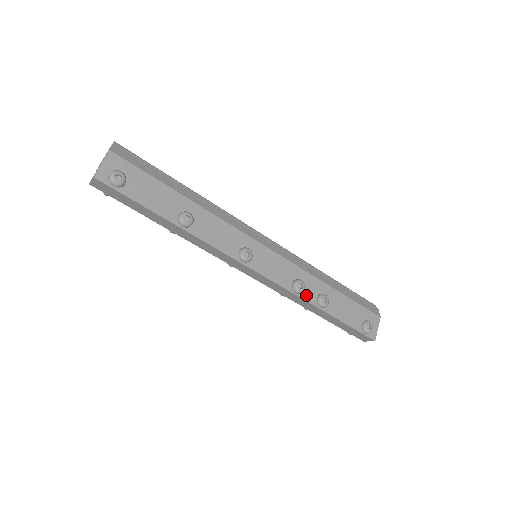
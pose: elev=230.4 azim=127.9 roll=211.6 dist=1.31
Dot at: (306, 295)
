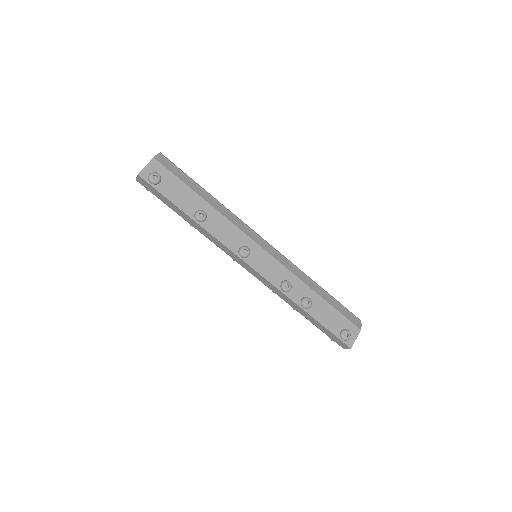
Dot at: (292, 295)
